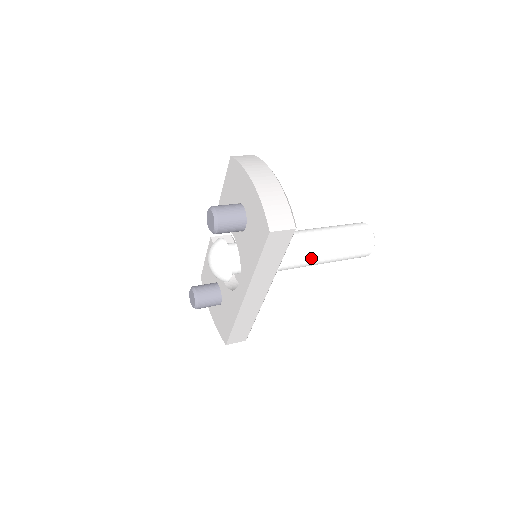
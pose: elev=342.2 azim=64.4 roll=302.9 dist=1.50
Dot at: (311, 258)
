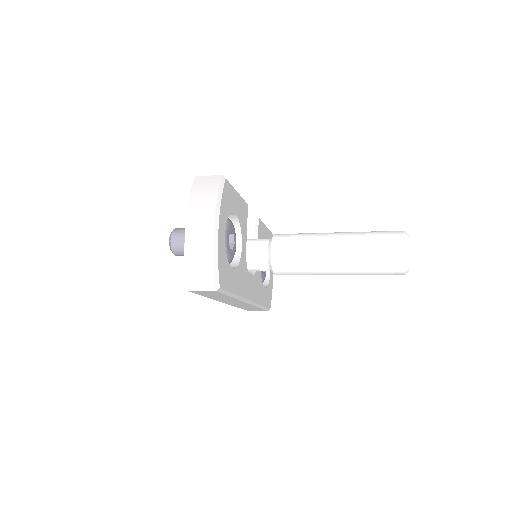
Dot at: (311, 272)
